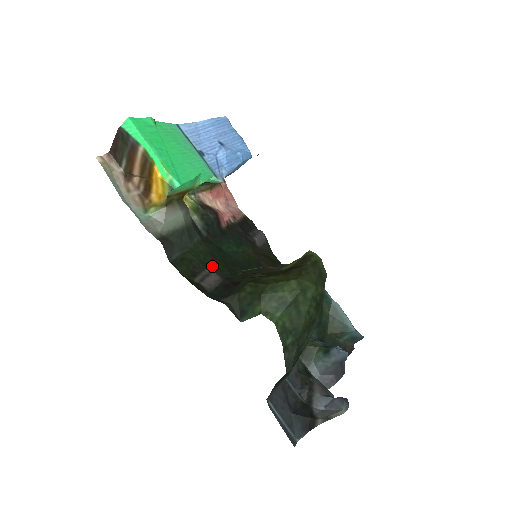
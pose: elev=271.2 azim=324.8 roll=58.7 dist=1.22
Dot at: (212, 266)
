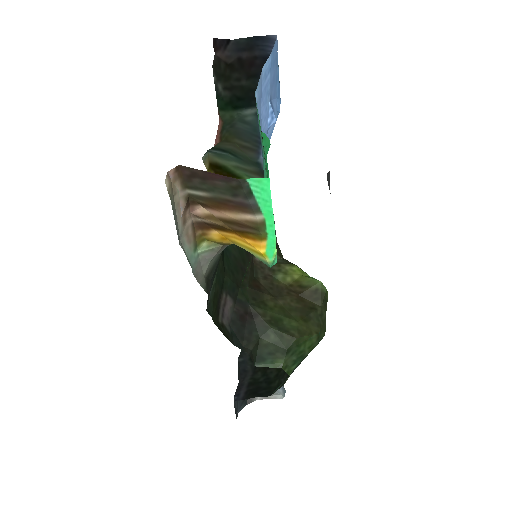
Dot at: (226, 286)
